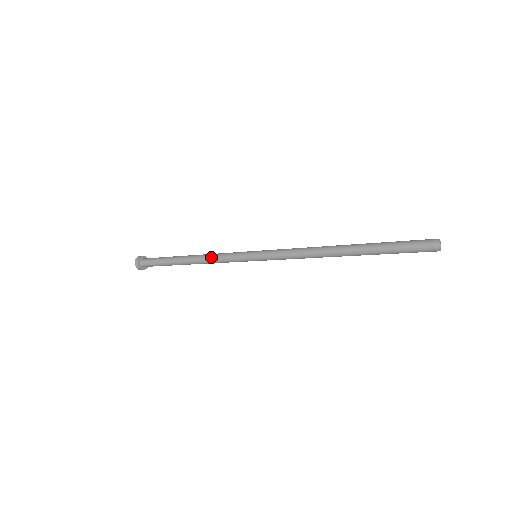
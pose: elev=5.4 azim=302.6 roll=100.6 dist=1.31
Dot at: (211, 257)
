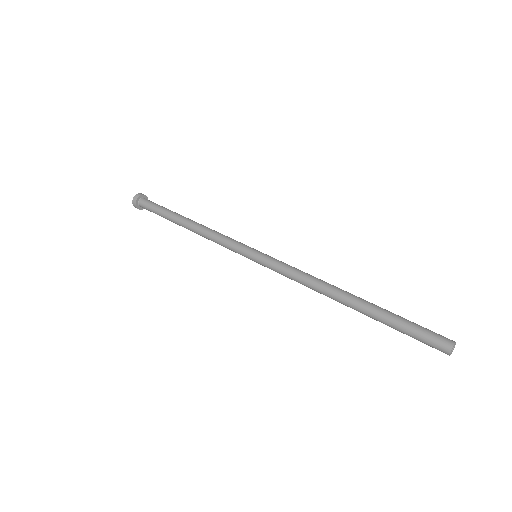
Dot at: occluded
